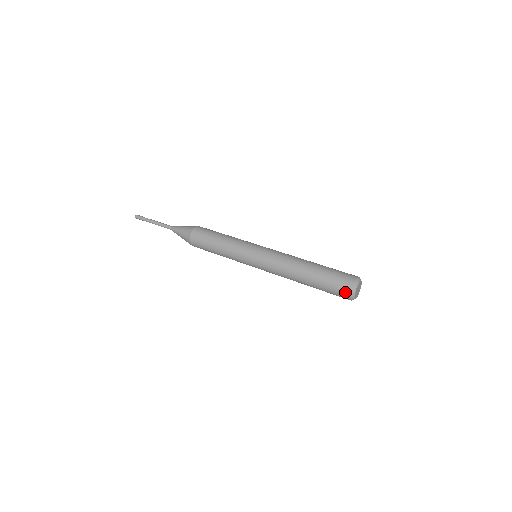
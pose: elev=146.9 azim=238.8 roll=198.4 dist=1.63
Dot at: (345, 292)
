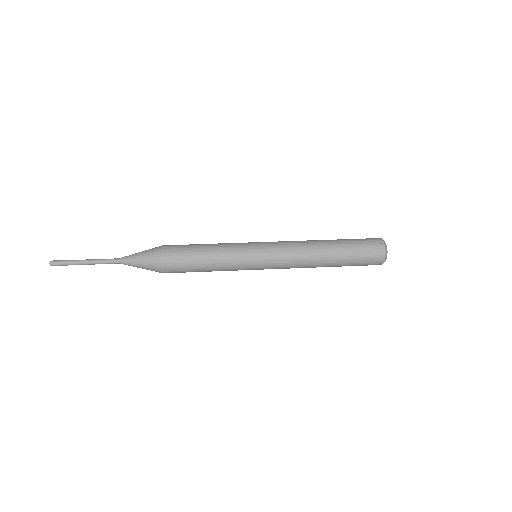
Dot at: (379, 258)
